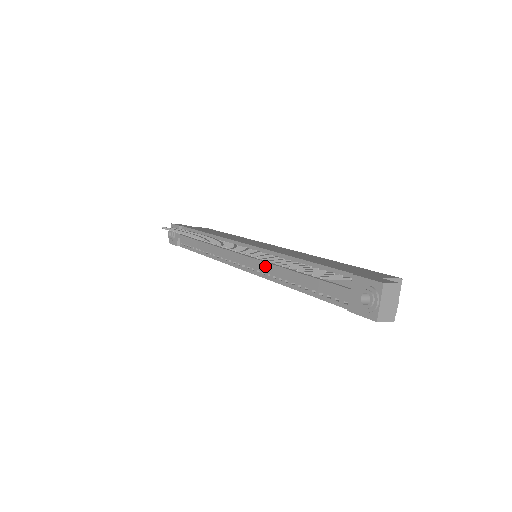
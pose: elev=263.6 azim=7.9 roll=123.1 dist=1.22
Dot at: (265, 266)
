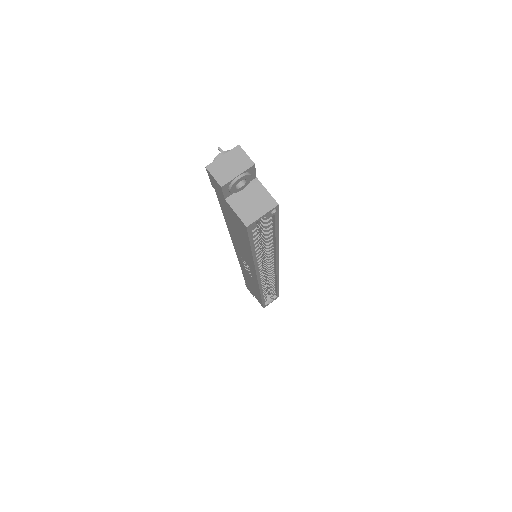
Dot at: occluded
